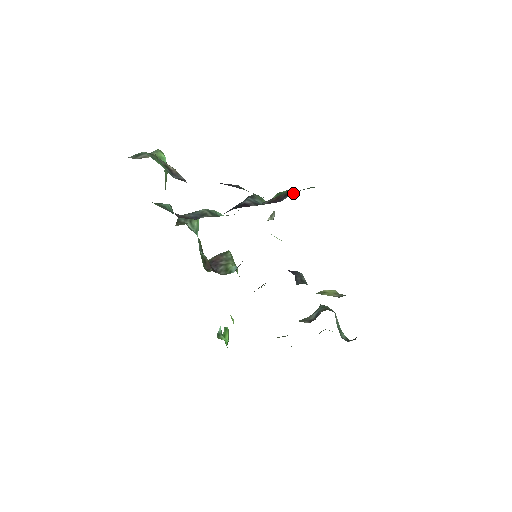
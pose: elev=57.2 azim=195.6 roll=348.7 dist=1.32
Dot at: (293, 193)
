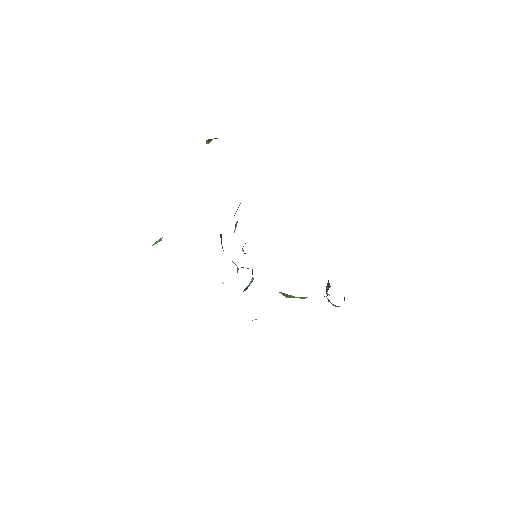
Dot at: occluded
